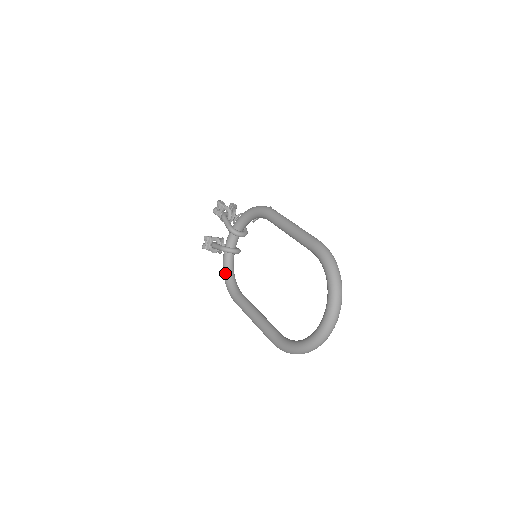
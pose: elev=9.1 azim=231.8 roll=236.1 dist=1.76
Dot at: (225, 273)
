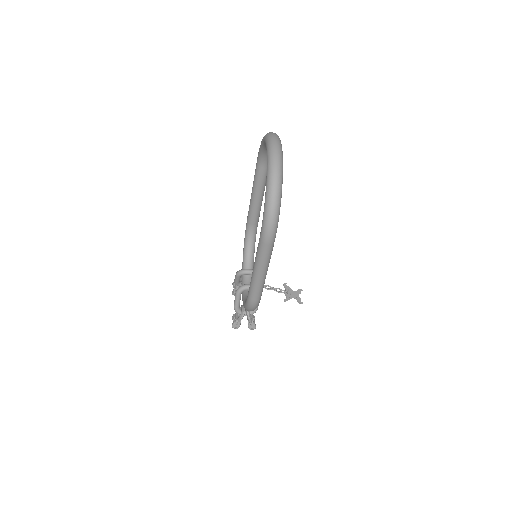
Dot at: occluded
